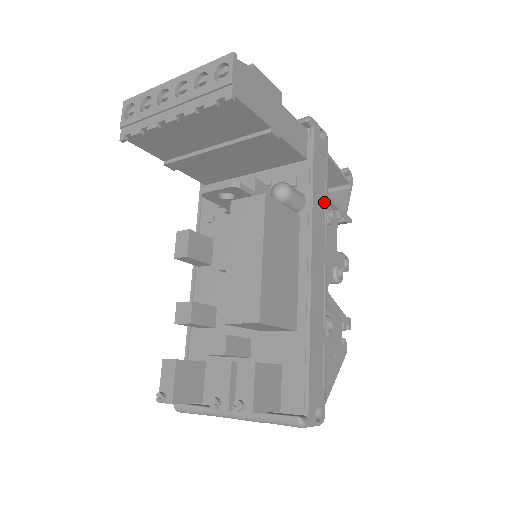
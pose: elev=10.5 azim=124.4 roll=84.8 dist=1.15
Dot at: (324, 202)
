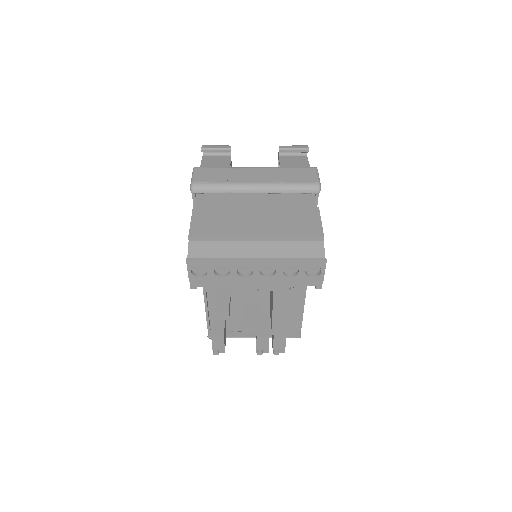
Dot at: occluded
